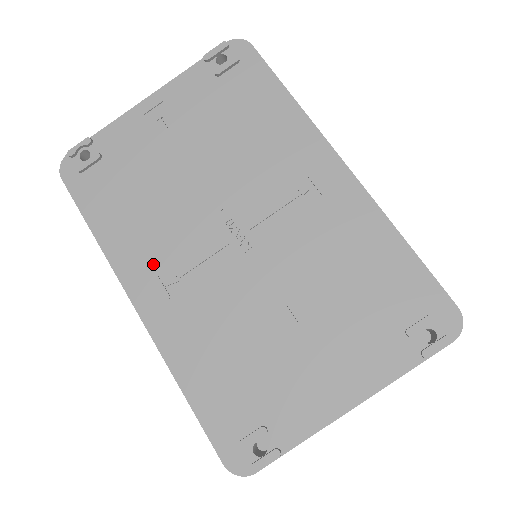
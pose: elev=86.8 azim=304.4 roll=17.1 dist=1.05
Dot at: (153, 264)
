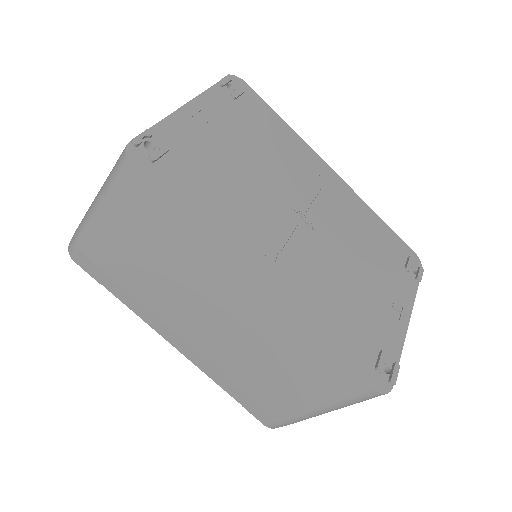
Dot at: (257, 244)
